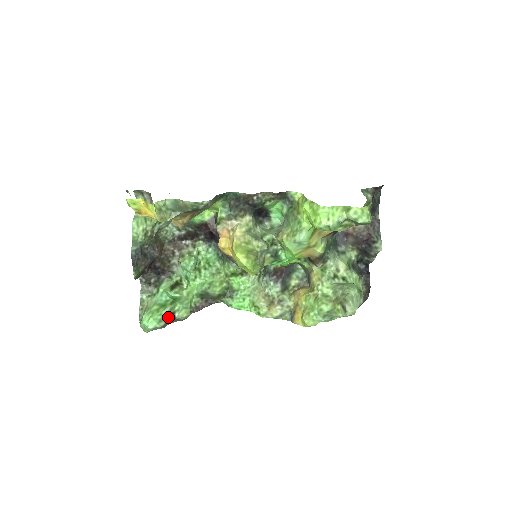
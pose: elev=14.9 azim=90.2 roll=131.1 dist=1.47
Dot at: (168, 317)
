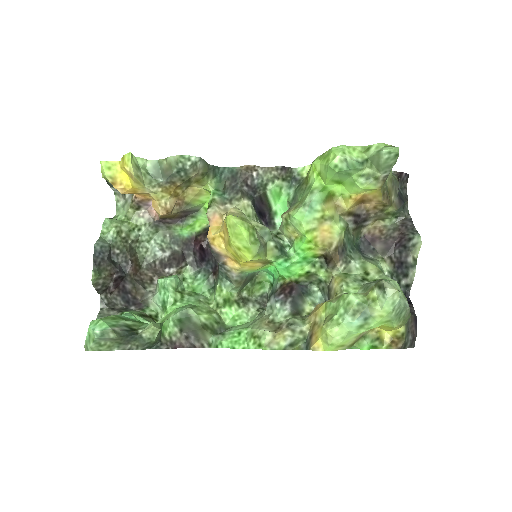
Dot at: (127, 329)
